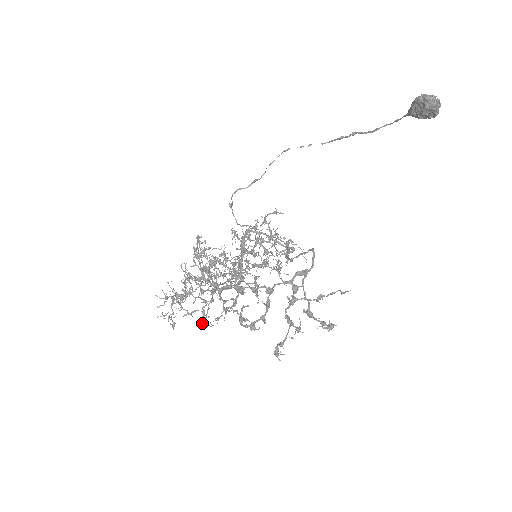
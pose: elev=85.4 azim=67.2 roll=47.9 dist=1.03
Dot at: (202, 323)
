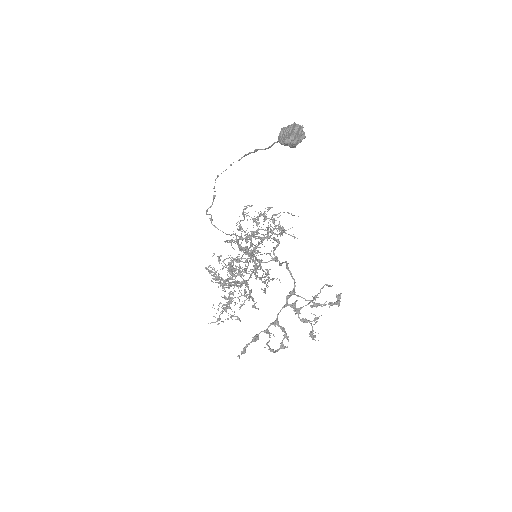
Dot at: occluded
